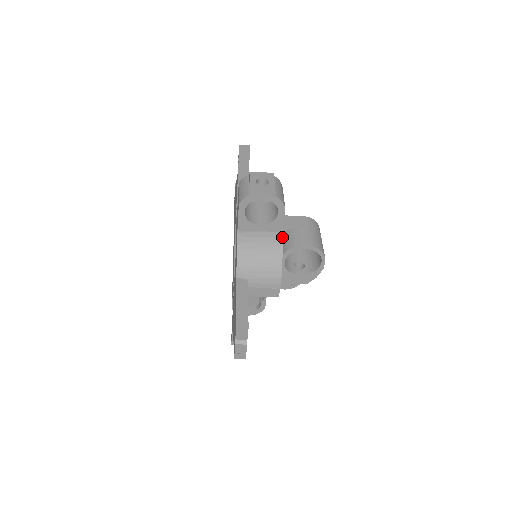
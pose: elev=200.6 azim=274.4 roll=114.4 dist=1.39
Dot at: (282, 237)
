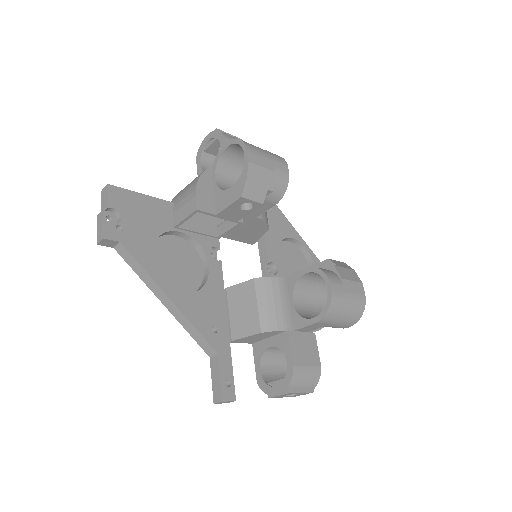
Dot at: (234, 175)
